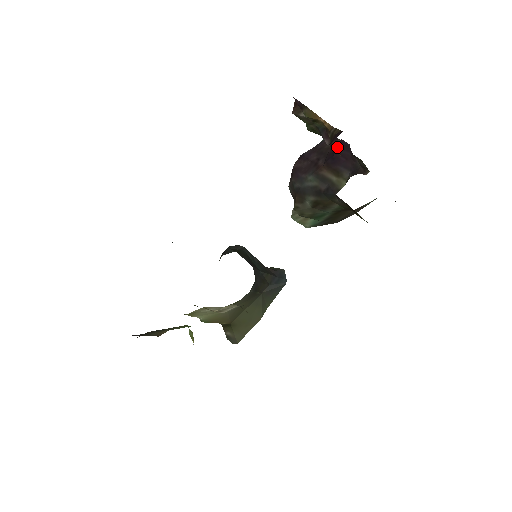
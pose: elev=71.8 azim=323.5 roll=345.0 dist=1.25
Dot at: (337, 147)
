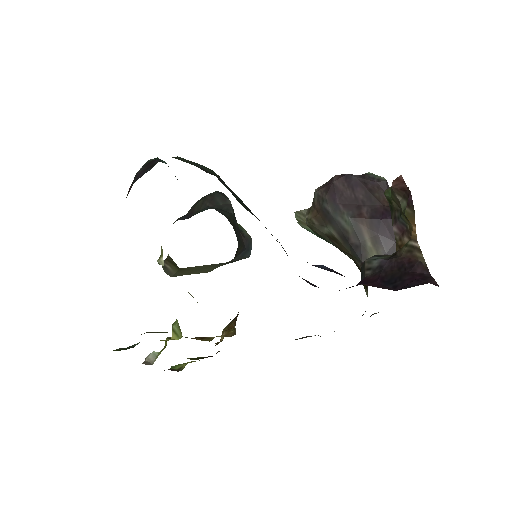
Dot at: (390, 215)
